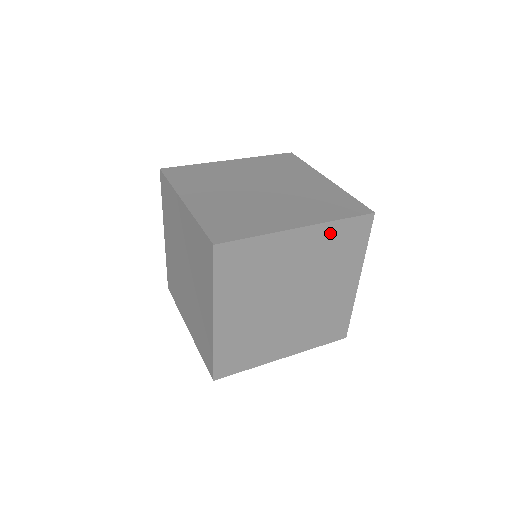
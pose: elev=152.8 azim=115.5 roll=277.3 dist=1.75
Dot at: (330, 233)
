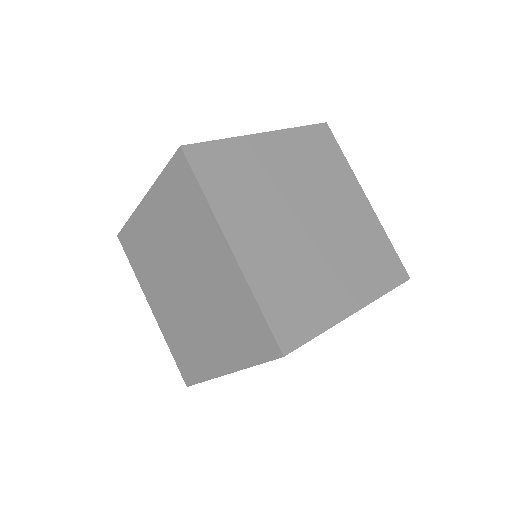
Dot at: occluded
